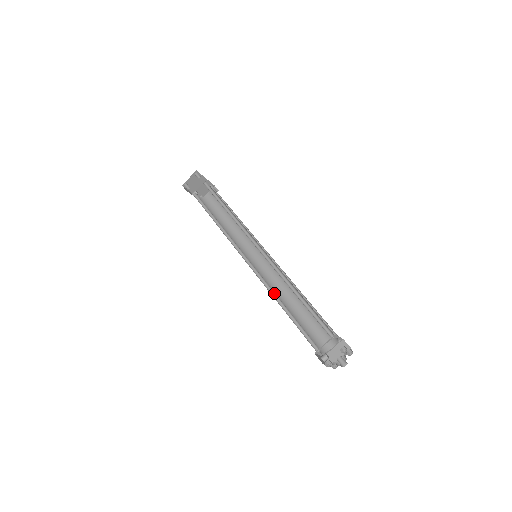
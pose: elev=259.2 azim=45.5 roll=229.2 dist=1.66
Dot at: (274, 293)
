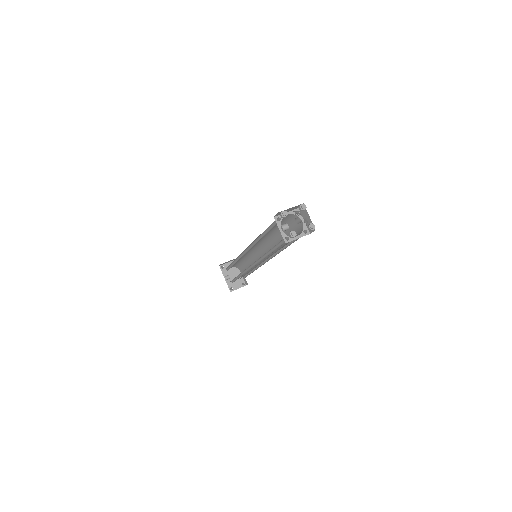
Dot at: occluded
